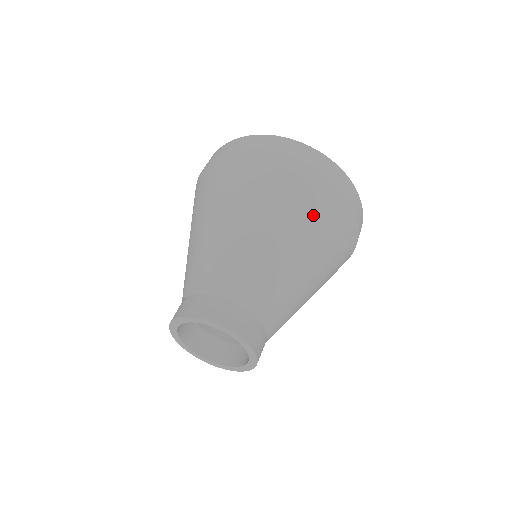
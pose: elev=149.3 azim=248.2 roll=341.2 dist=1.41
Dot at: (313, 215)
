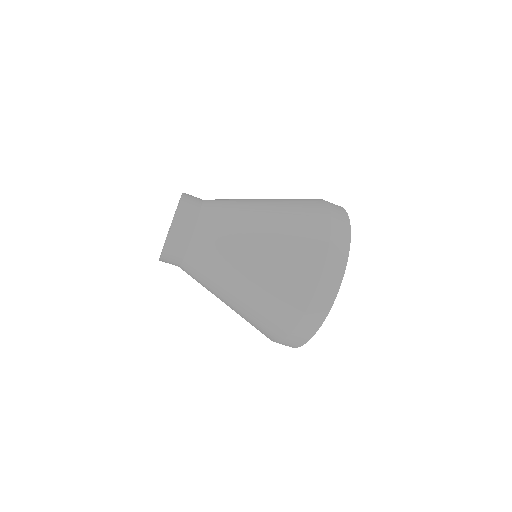
Dot at: (296, 217)
